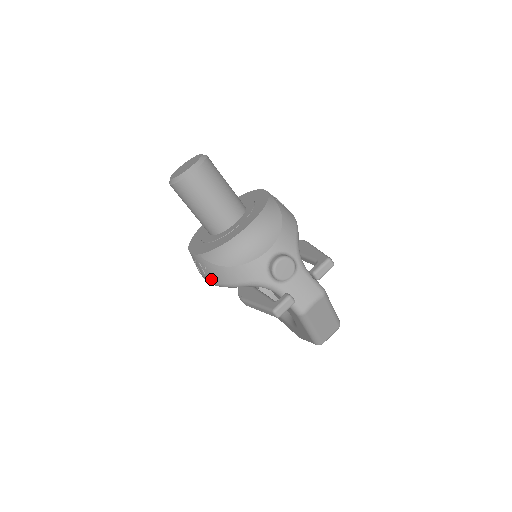
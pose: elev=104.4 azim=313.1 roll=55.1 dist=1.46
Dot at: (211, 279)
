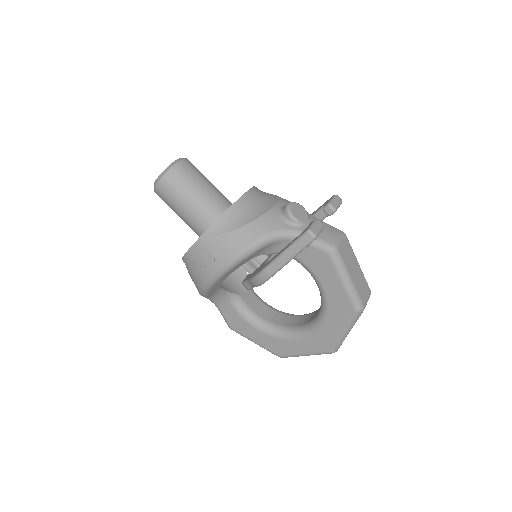
Dot at: (222, 259)
